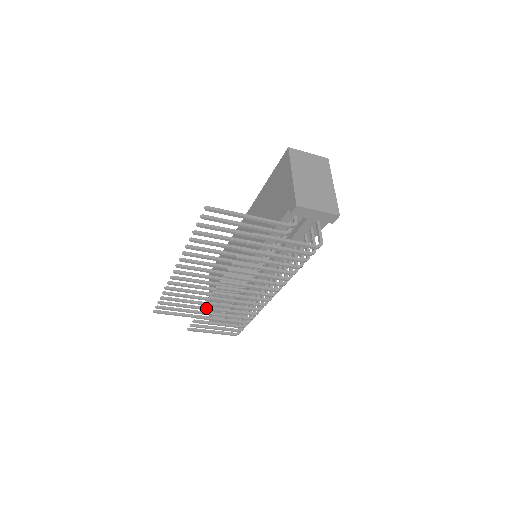
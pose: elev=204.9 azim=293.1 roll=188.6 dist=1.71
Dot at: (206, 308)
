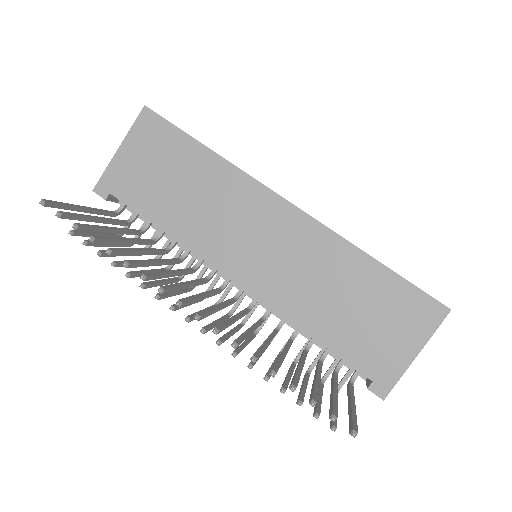
Dot at: (146, 288)
